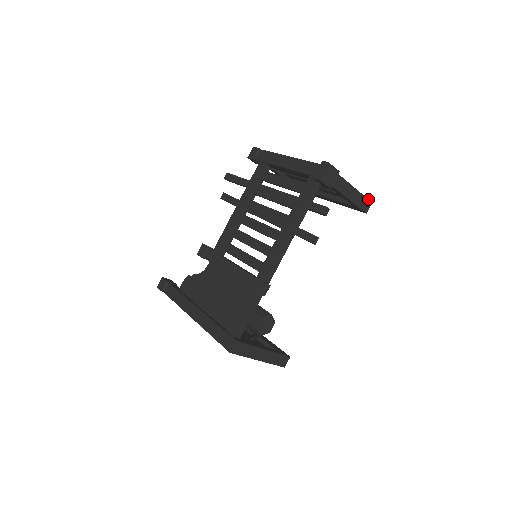
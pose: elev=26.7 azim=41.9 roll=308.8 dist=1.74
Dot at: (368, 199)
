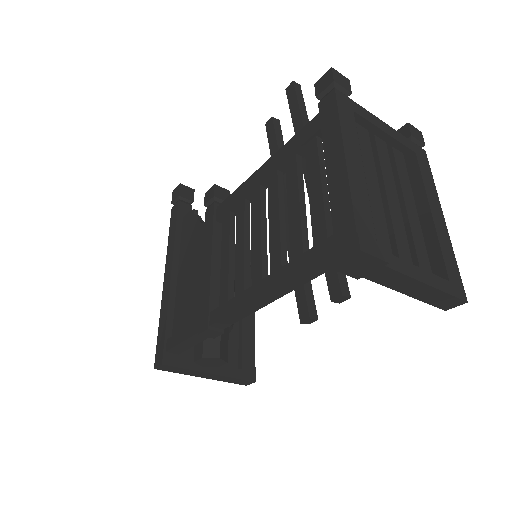
Dot at: (458, 297)
